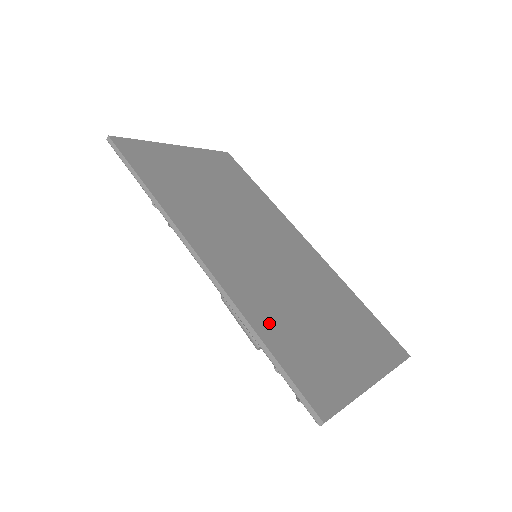
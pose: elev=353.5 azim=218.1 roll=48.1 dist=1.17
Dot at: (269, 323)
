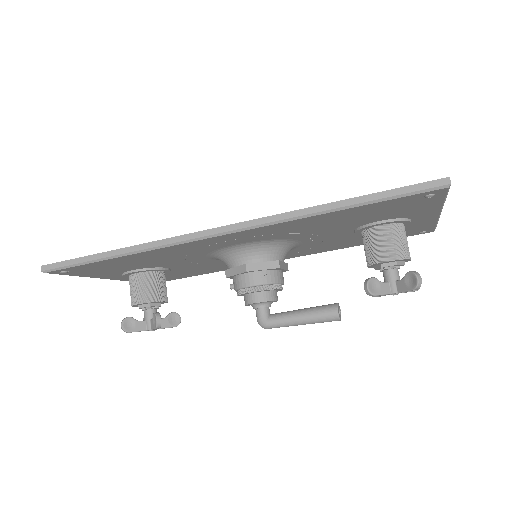
Dot at: occluded
